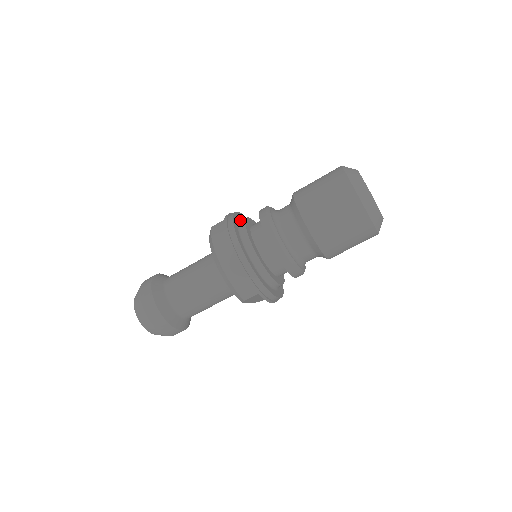
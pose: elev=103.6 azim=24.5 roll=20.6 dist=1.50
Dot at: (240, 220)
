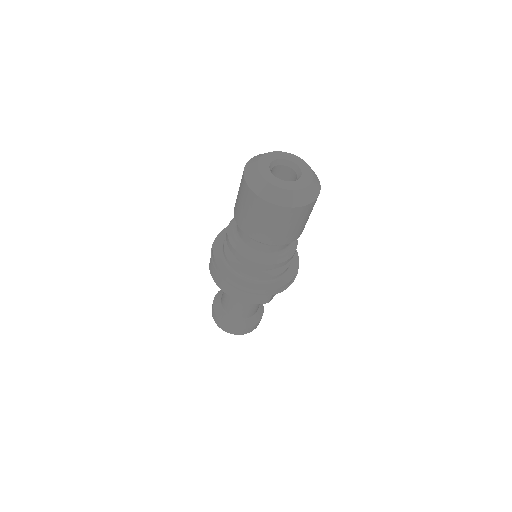
Dot at: (222, 245)
